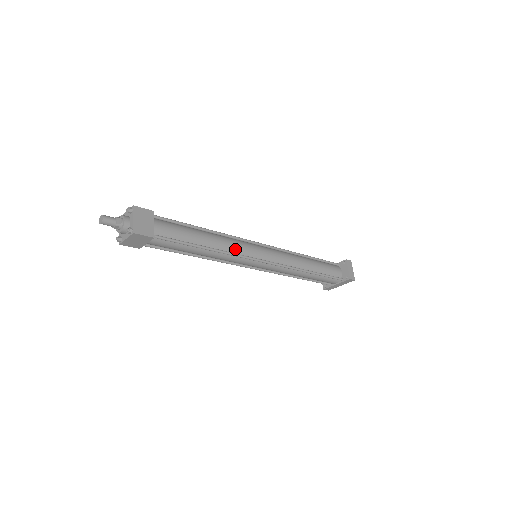
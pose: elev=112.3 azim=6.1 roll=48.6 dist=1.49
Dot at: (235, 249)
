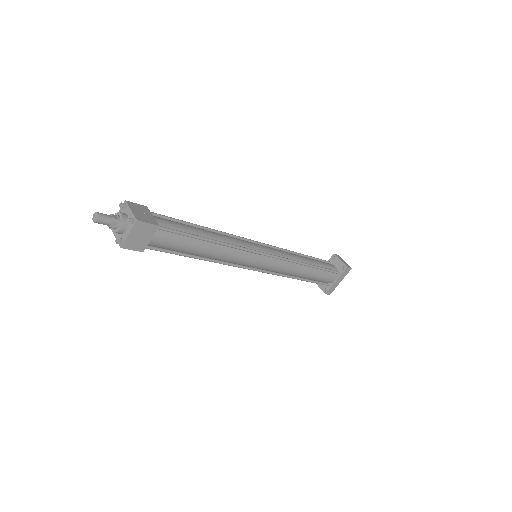
Dot at: (237, 243)
